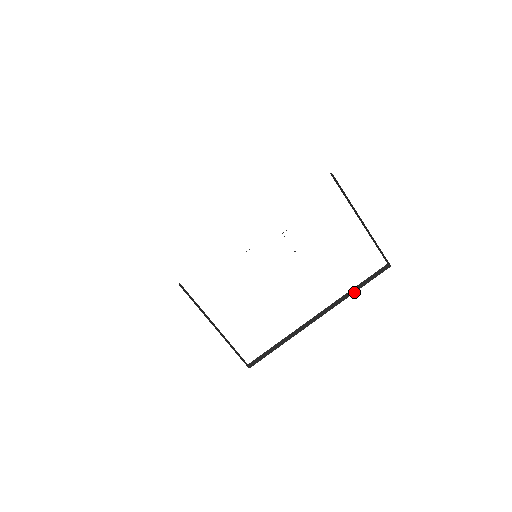
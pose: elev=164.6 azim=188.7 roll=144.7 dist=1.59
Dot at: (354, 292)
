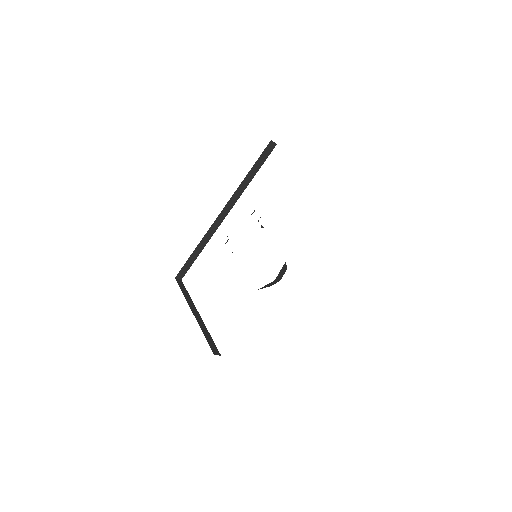
Dot at: occluded
